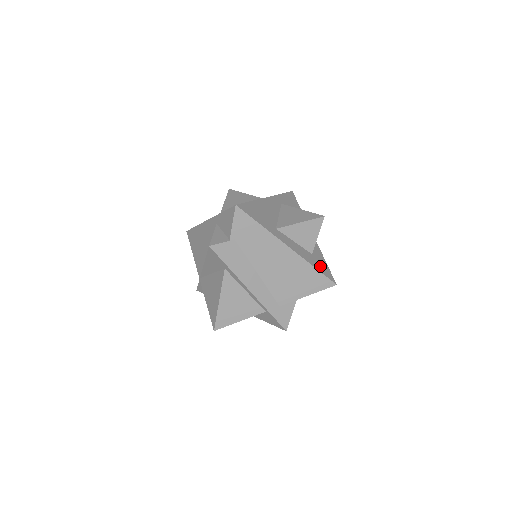
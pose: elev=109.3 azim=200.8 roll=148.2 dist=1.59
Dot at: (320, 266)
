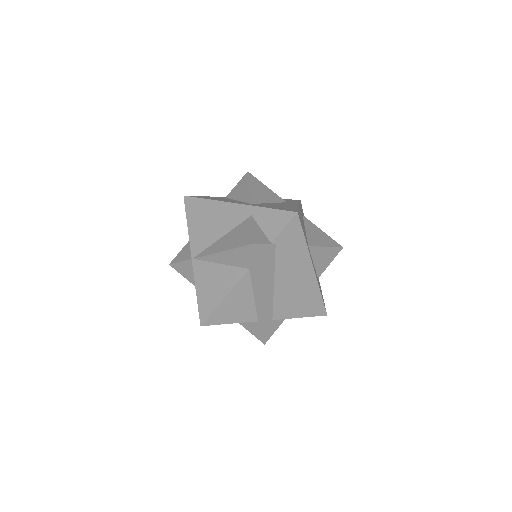
Dot at: (321, 293)
